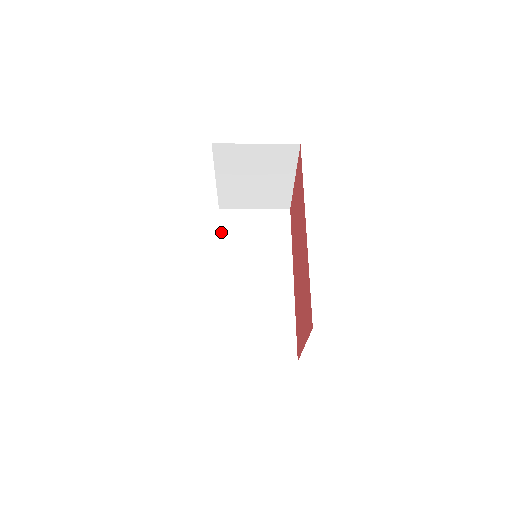
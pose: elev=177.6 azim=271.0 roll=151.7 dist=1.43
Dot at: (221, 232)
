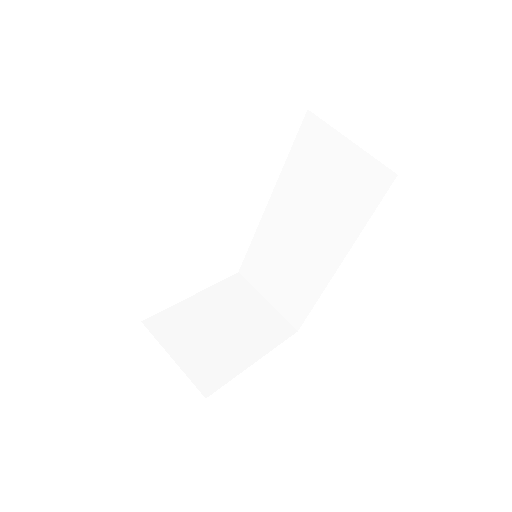
Dot at: (295, 148)
